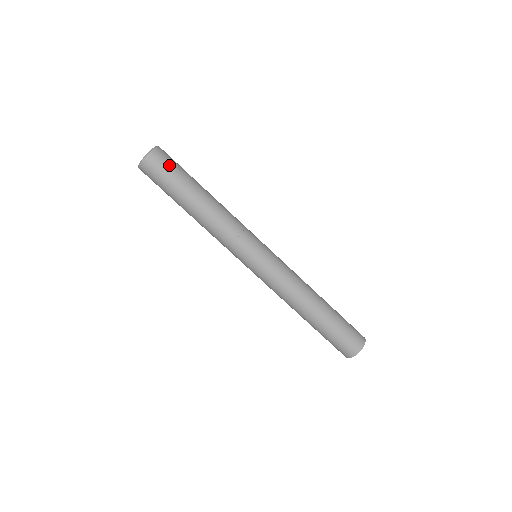
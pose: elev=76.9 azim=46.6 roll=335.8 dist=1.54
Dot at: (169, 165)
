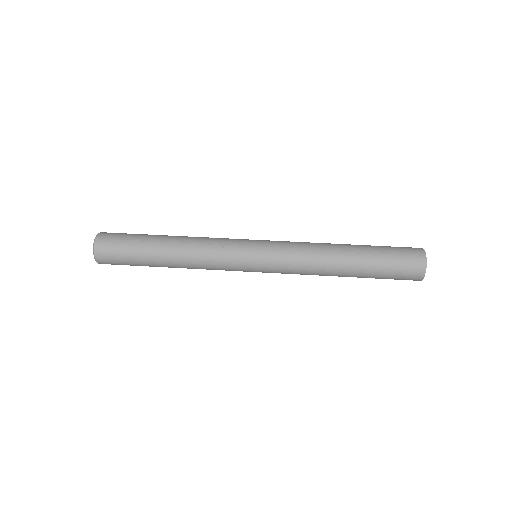
Dot at: occluded
